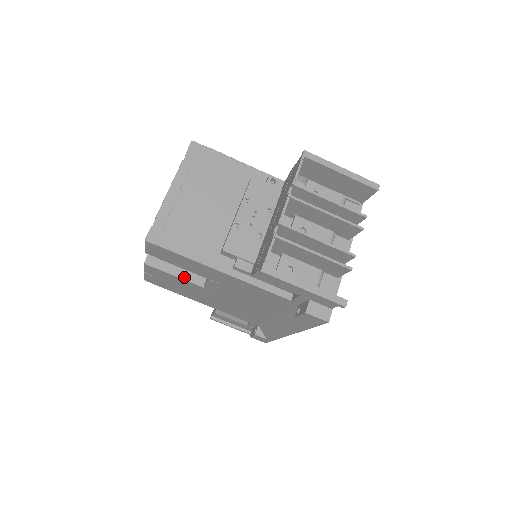
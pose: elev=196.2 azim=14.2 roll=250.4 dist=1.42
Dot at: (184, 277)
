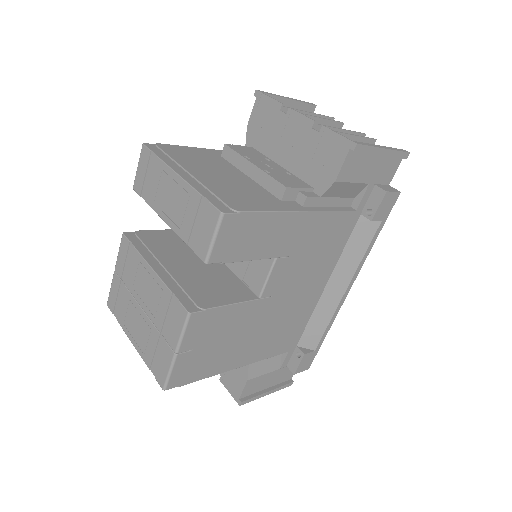
Dot at: (236, 301)
